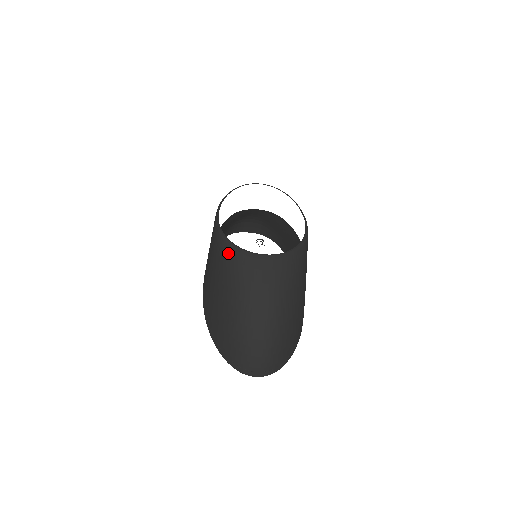
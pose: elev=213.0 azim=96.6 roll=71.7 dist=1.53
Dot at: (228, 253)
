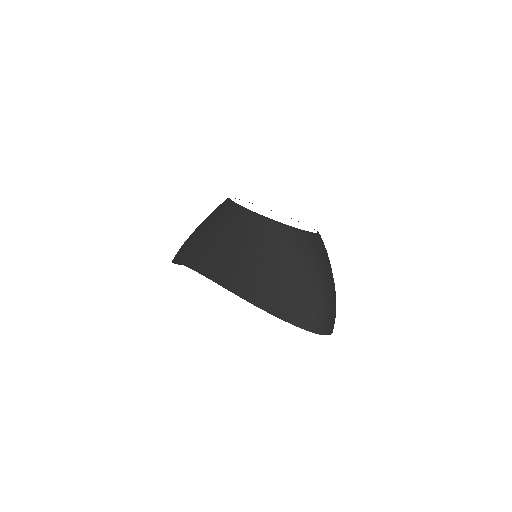
Dot at: (285, 232)
